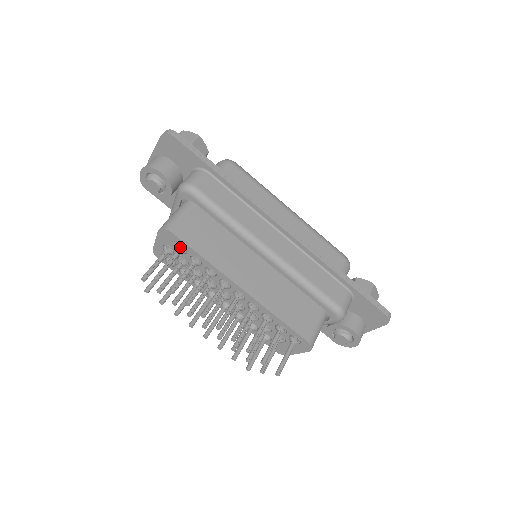
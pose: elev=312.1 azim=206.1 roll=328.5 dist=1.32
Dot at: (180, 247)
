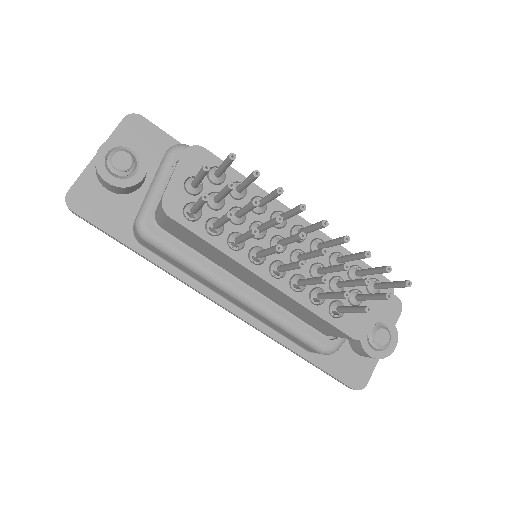
Dot at: (210, 180)
